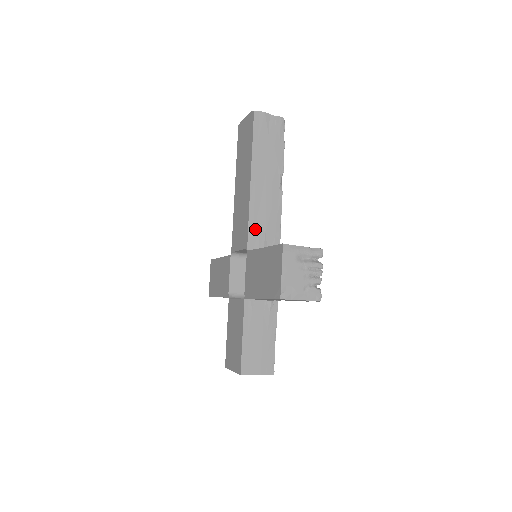
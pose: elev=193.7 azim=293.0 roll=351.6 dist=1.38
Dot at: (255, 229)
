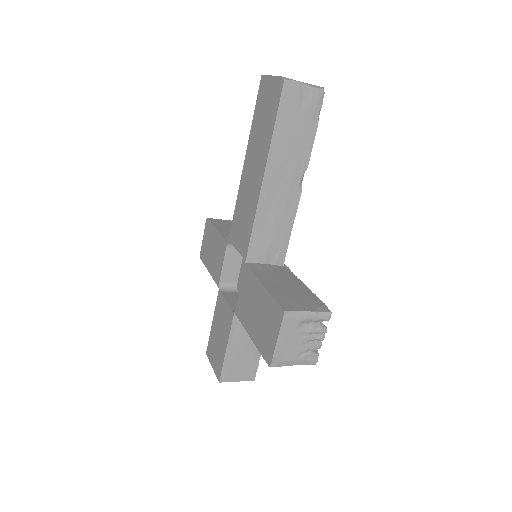
Dot at: (259, 238)
